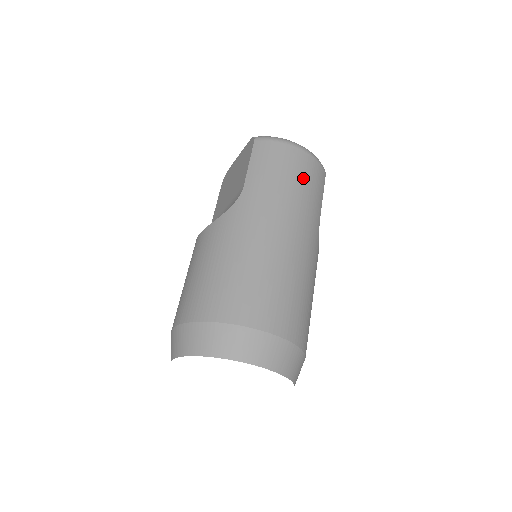
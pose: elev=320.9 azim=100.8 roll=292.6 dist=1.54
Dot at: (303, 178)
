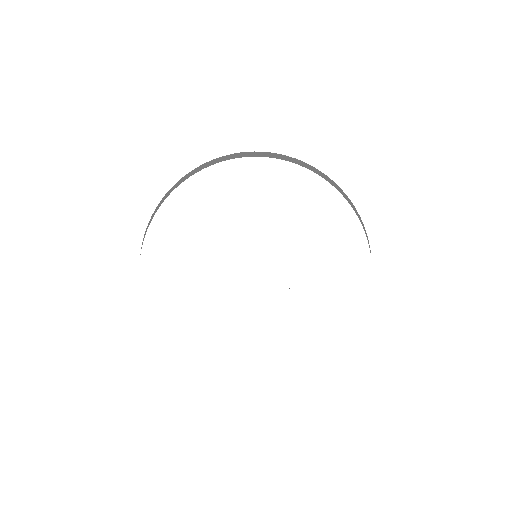
Dot at: occluded
